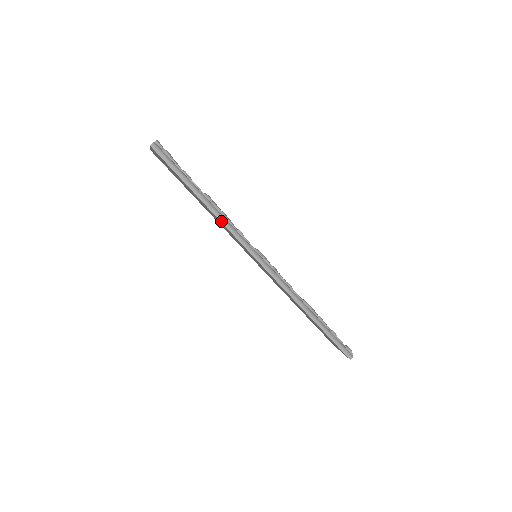
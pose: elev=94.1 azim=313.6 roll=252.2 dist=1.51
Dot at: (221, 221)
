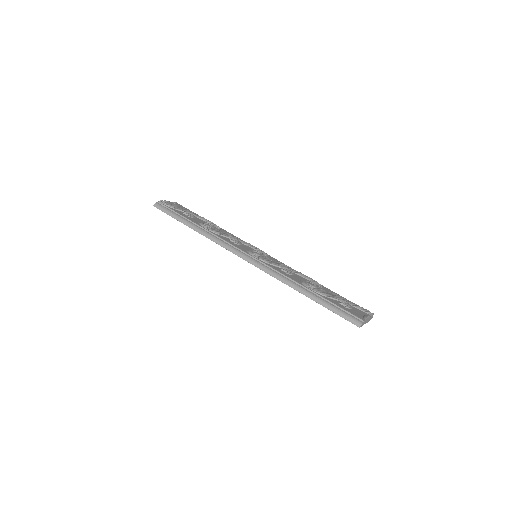
Dot at: (208, 238)
